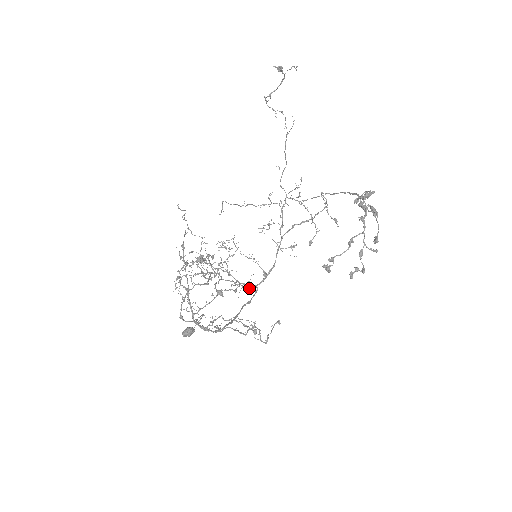
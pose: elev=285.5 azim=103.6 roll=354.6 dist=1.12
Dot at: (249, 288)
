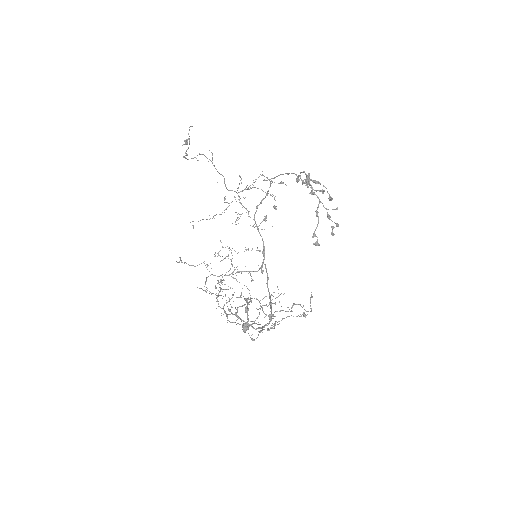
Dot at: (261, 271)
